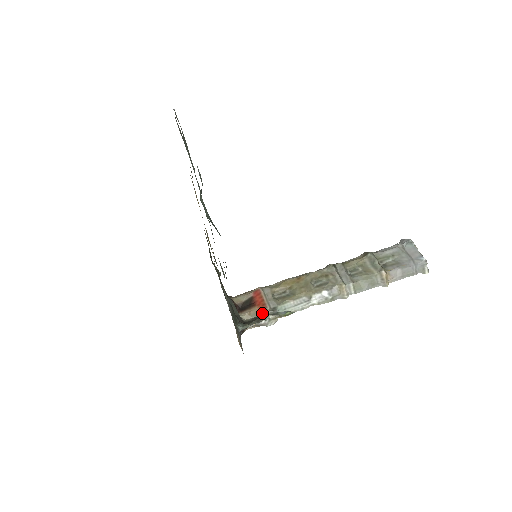
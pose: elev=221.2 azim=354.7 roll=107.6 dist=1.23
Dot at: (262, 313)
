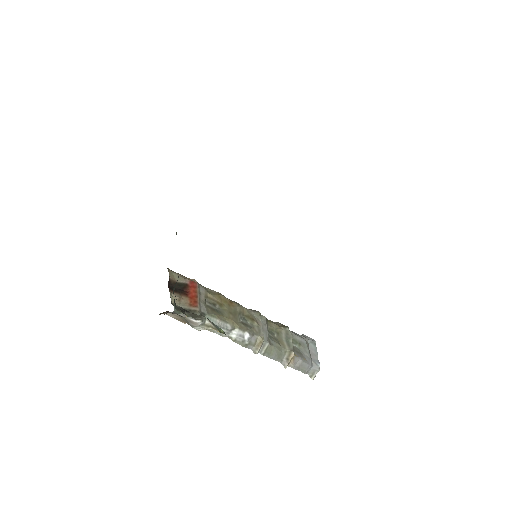
Dot at: (191, 309)
